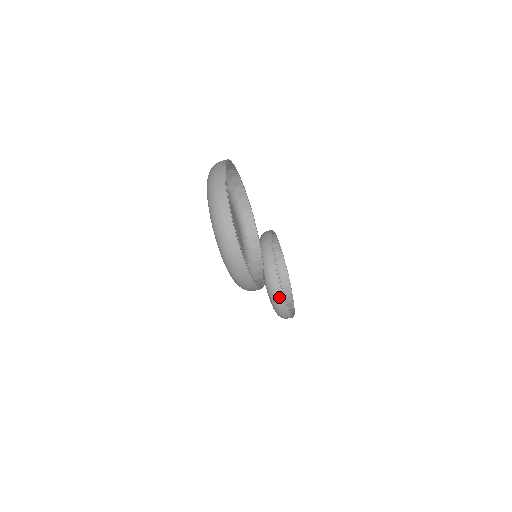
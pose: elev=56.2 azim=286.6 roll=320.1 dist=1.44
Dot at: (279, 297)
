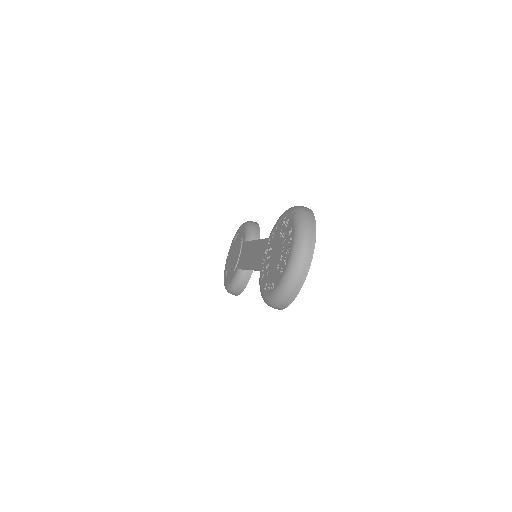
Dot at: (243, 284)
